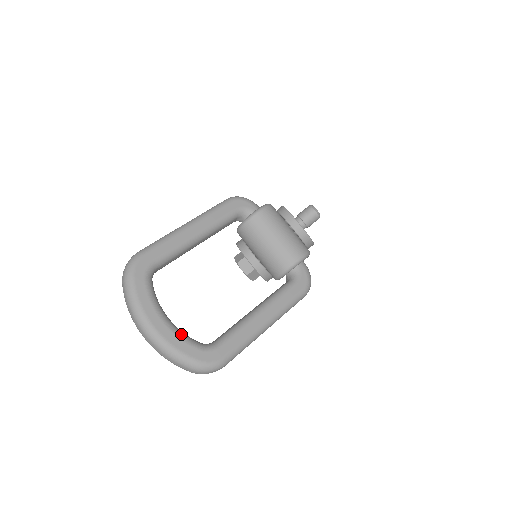
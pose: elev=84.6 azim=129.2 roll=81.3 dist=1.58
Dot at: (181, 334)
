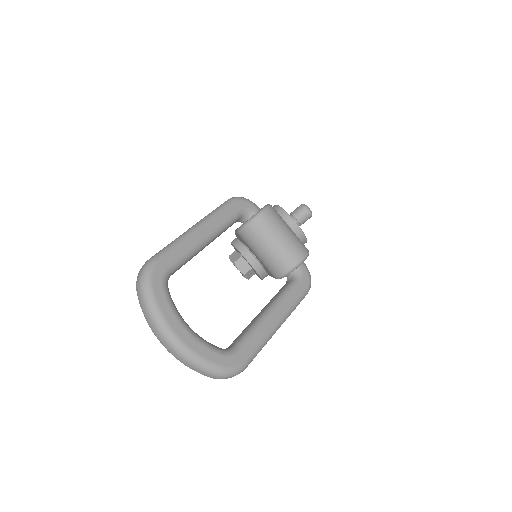
Dot at: (203, 341)
